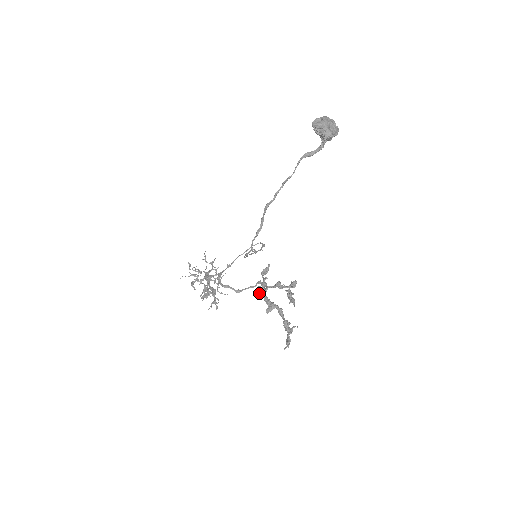
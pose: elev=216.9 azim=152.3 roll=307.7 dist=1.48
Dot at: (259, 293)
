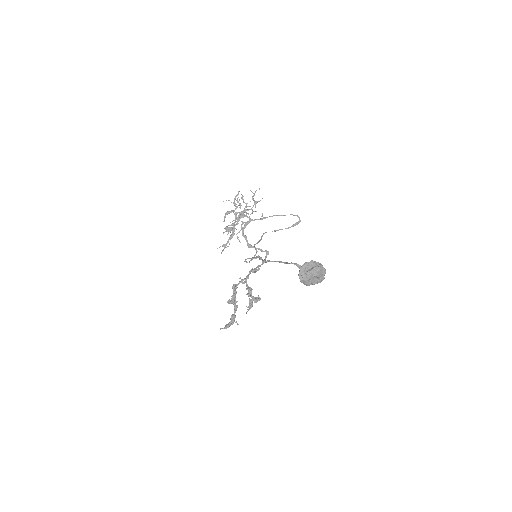
Dot at: (233, 286)
